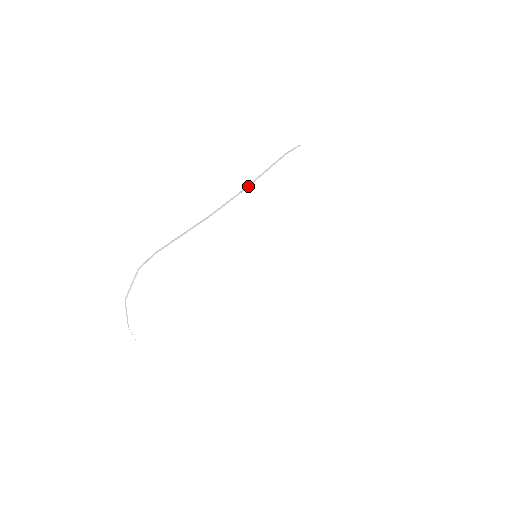
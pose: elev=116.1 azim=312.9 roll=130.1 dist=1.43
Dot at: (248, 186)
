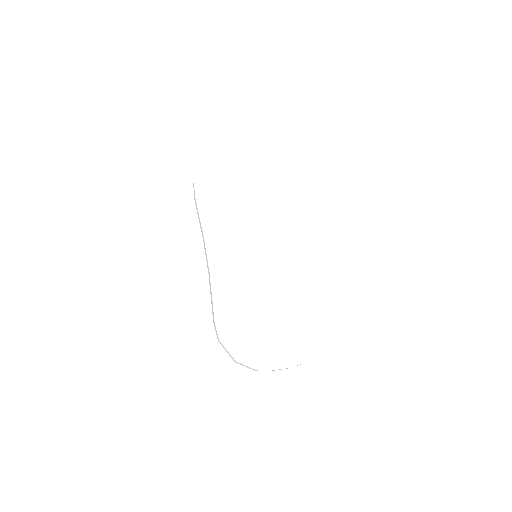
Dot at: (202, 235)
